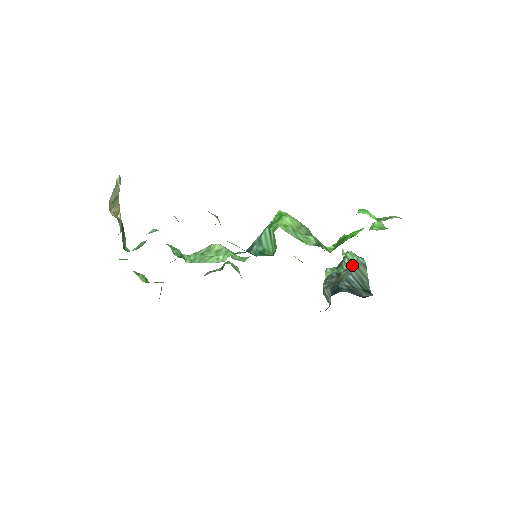
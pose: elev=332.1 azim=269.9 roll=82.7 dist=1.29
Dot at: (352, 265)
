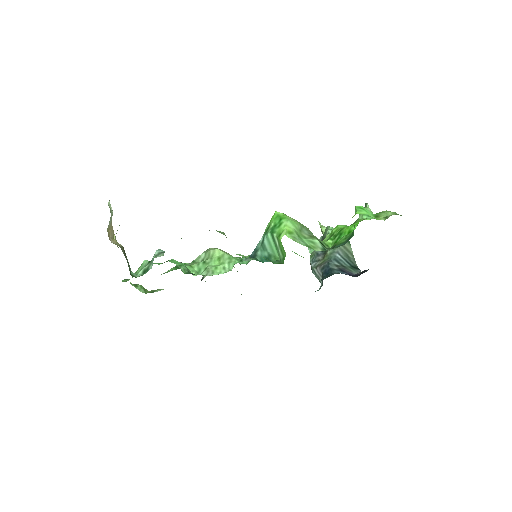
Dot at: occluded
